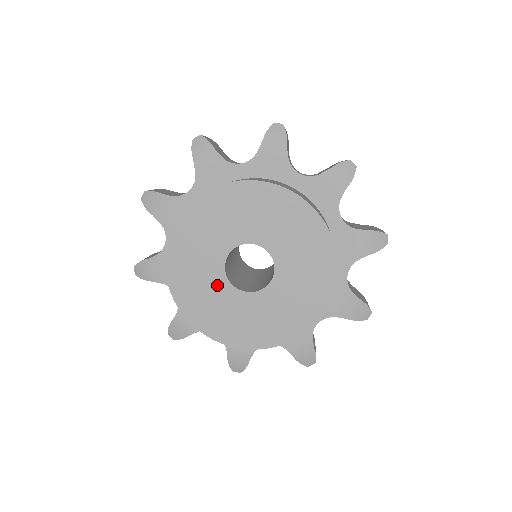
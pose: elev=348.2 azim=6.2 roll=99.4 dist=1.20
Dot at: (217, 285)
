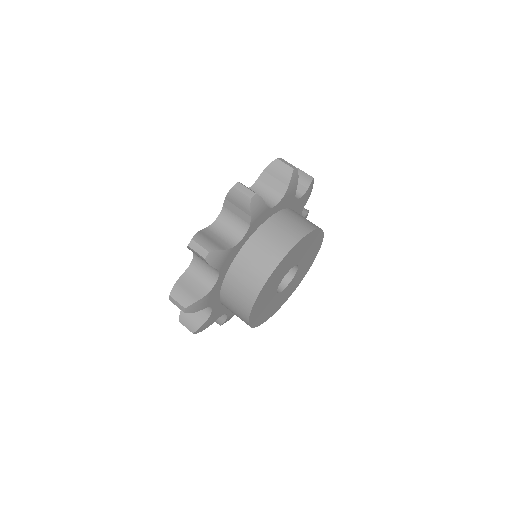
Dot at: (274, 300)
